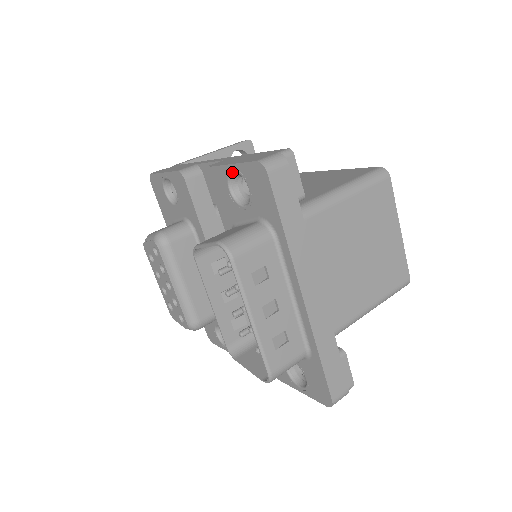
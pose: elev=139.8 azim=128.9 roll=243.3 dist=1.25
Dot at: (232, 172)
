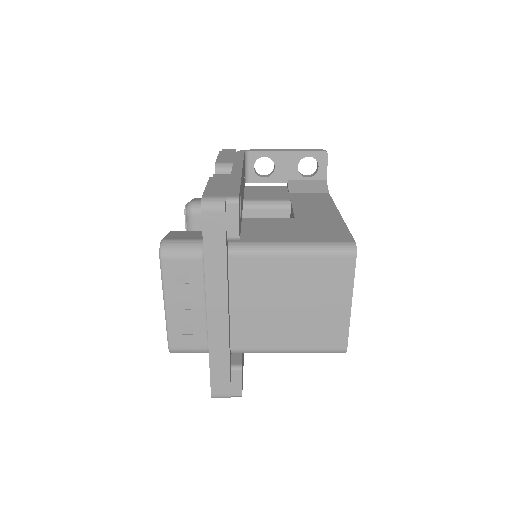
Dot at: occluded
